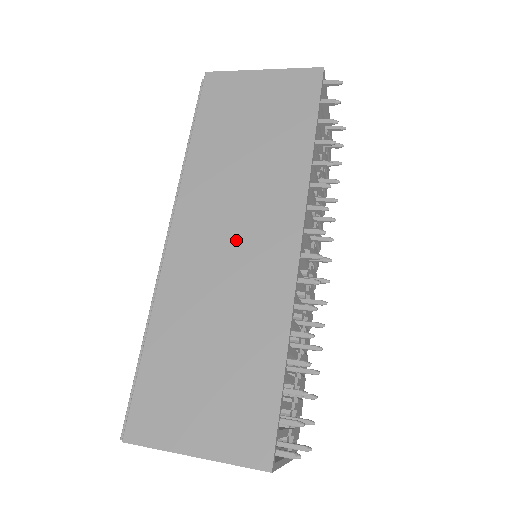
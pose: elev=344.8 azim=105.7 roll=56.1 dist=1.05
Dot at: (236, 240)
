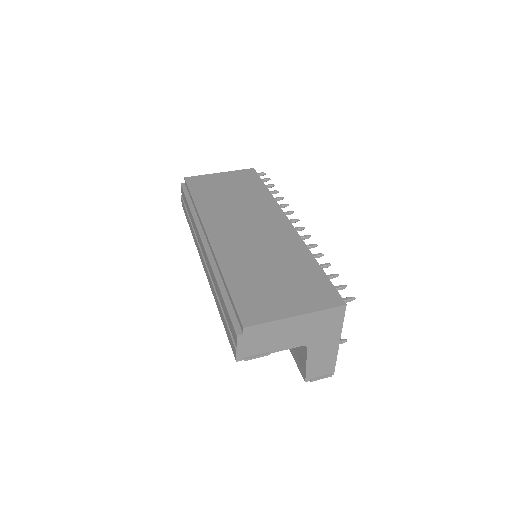
Dot at: (253, 229)
